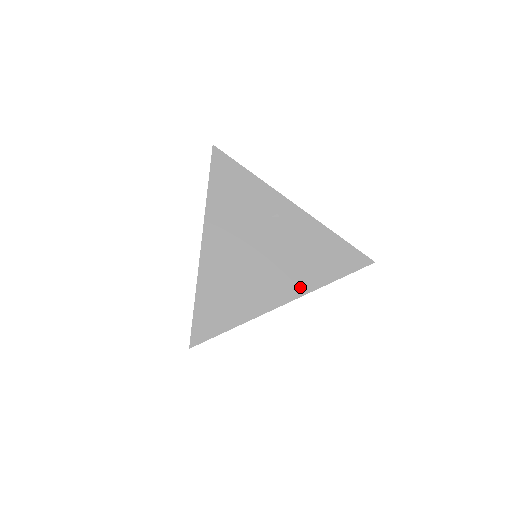
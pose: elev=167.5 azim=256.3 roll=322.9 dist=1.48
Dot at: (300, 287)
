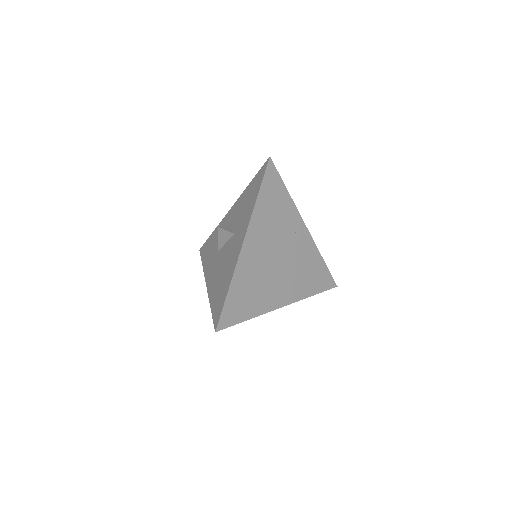
Dot at: (295, 295)
